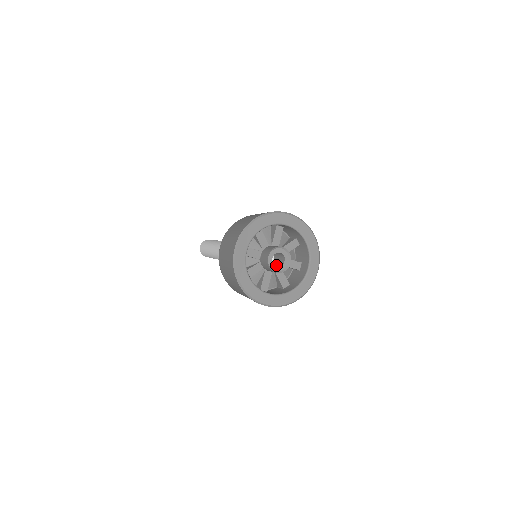
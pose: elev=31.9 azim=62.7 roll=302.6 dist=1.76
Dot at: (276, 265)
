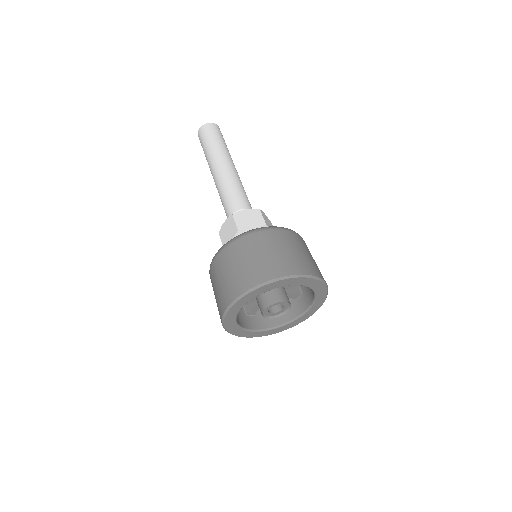
Dot at: occluded
